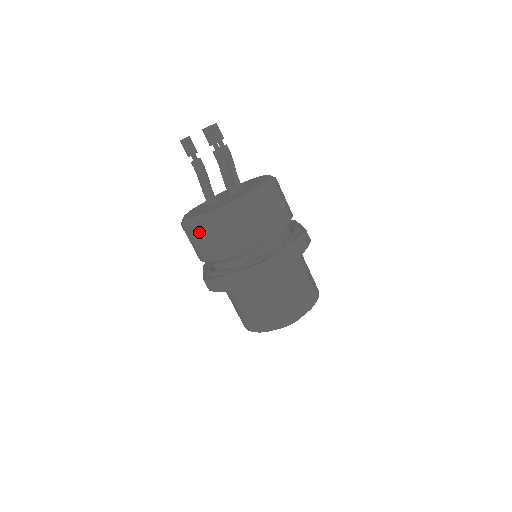
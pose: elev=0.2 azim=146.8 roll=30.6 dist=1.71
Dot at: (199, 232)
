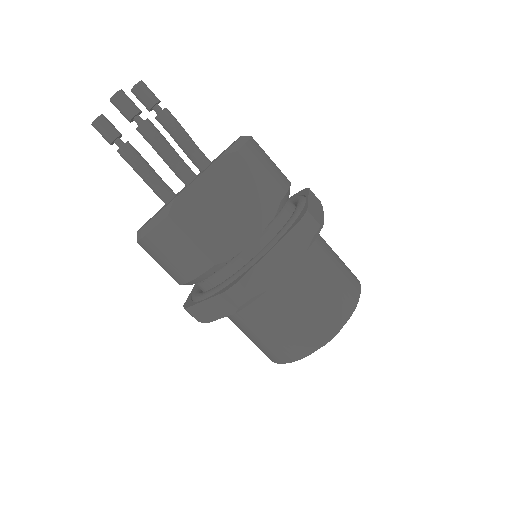
Dot at: (149, 250)
